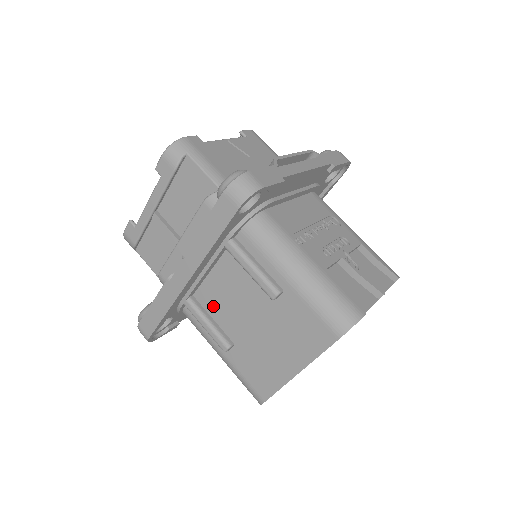
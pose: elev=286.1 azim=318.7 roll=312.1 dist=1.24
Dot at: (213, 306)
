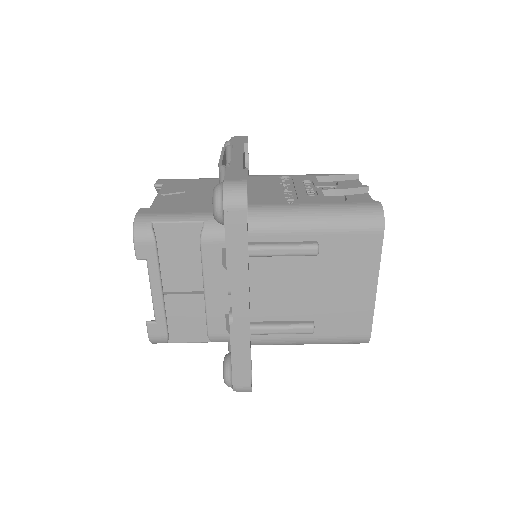
Dot at: (274, 312)
